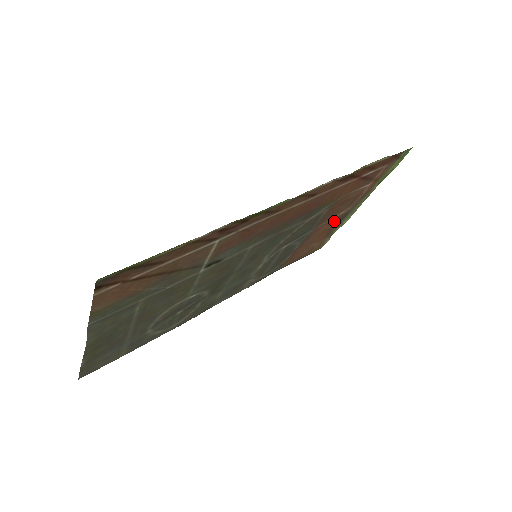
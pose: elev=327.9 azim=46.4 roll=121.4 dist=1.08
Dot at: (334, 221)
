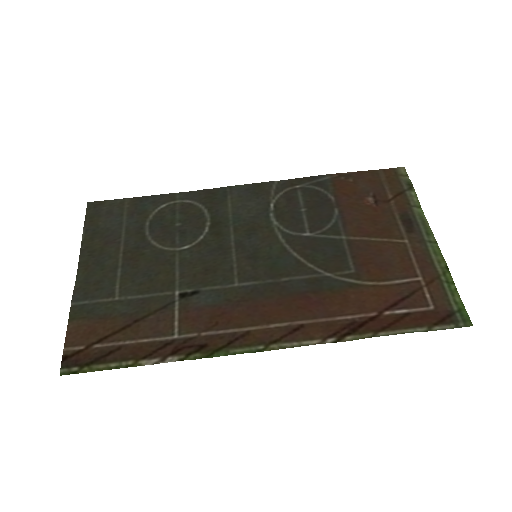
Dot at: (386, 232)
